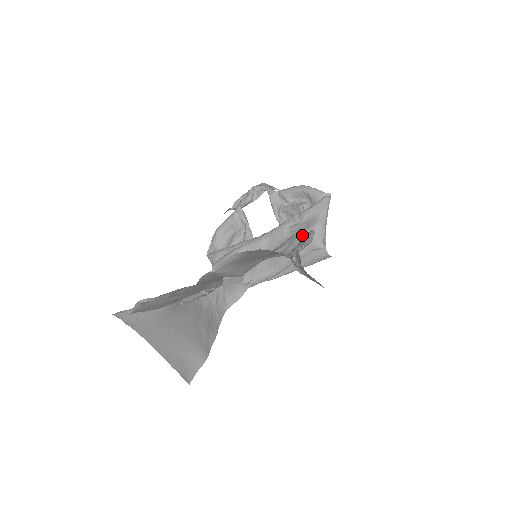
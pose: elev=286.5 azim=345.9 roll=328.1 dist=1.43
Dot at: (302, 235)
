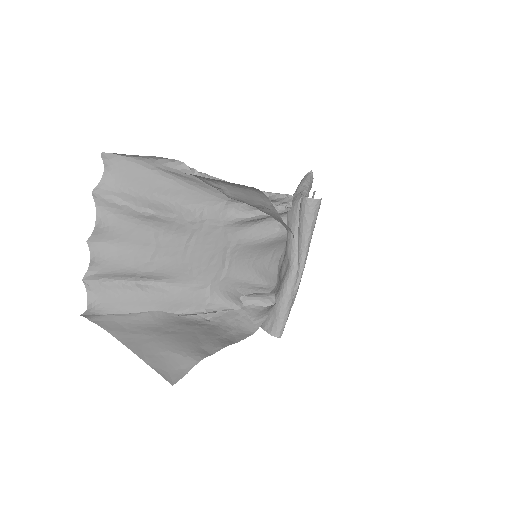
Dot at: occluded
